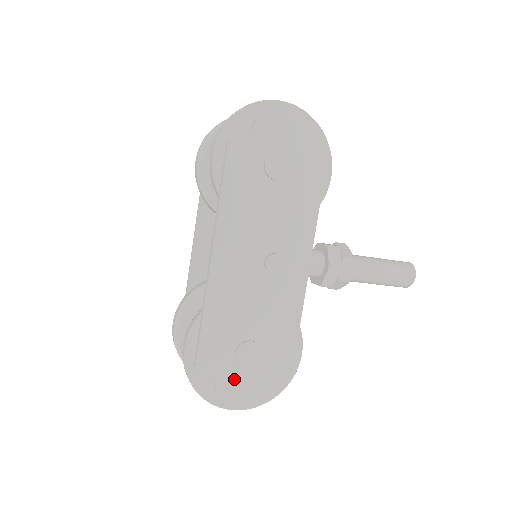
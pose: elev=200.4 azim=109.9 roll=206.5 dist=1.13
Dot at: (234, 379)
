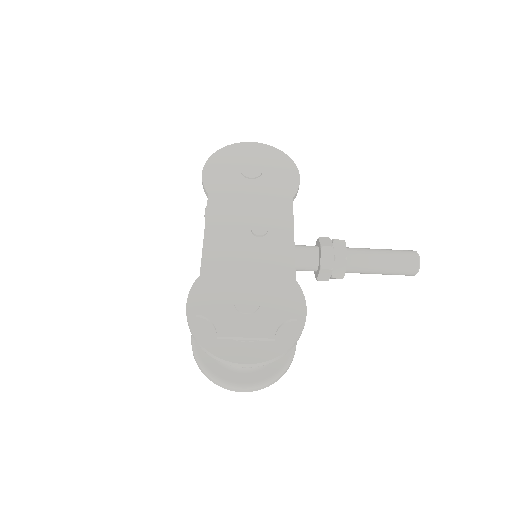
Dot at: (236, 326)
